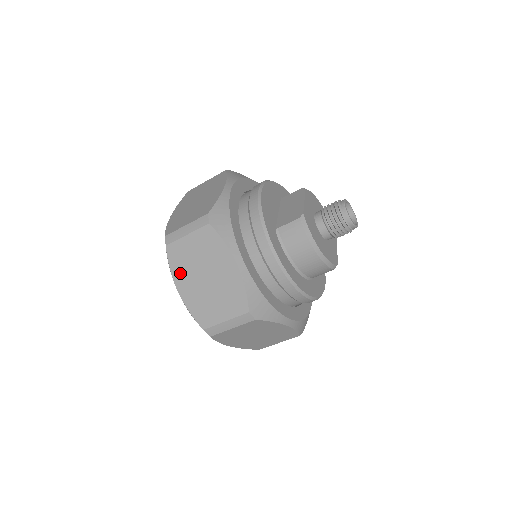
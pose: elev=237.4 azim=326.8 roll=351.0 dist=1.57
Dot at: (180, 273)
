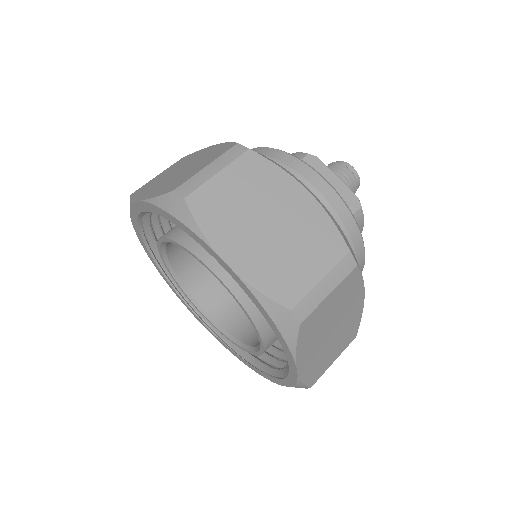
Dot at: (307, 347)
